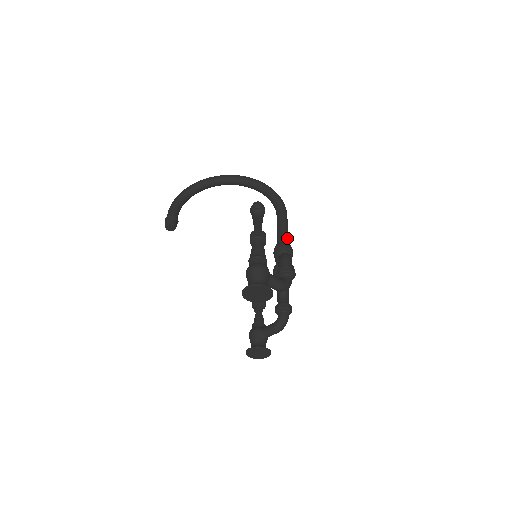
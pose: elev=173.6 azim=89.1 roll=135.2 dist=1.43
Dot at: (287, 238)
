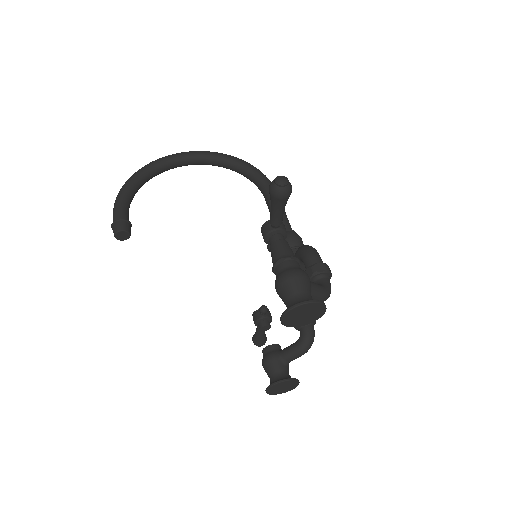
Dot at: (289, 225)
